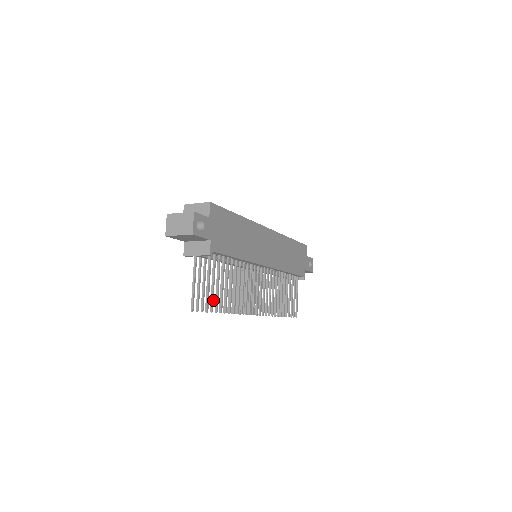
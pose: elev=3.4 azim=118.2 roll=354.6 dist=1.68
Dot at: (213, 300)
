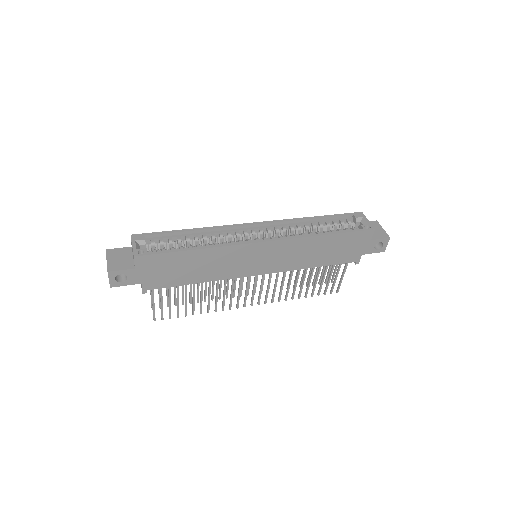
Dot at: occluded
